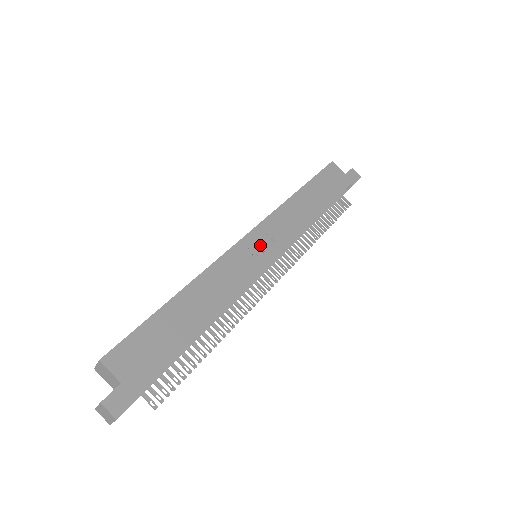
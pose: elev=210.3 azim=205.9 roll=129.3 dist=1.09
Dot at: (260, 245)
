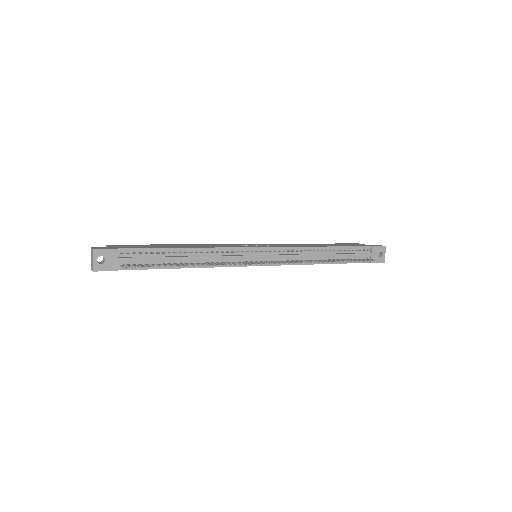
Dot at: (257, 245)
